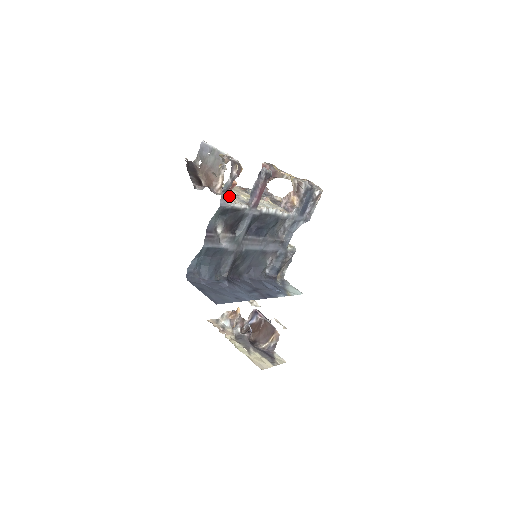
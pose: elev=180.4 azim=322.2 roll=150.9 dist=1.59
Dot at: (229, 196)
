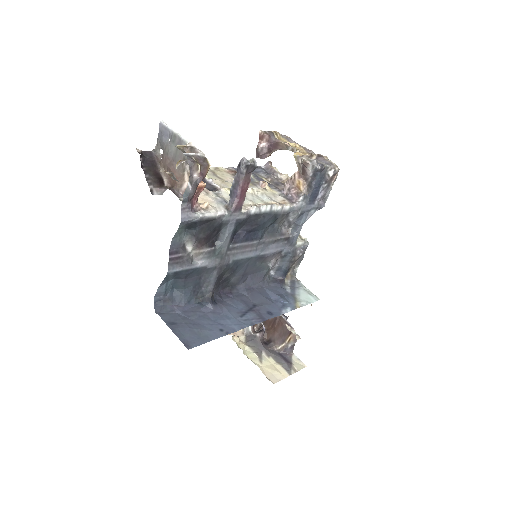
Dot at: (196, 203)
